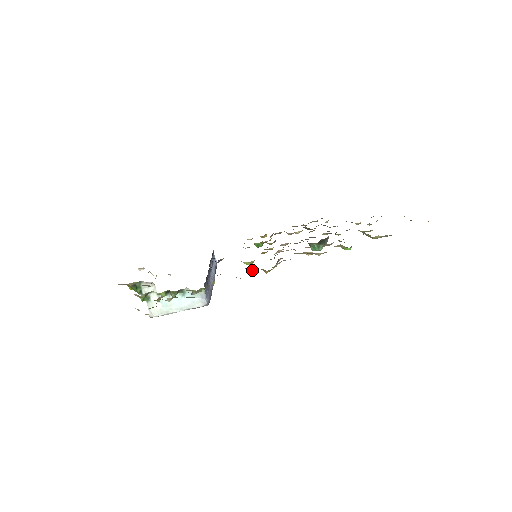
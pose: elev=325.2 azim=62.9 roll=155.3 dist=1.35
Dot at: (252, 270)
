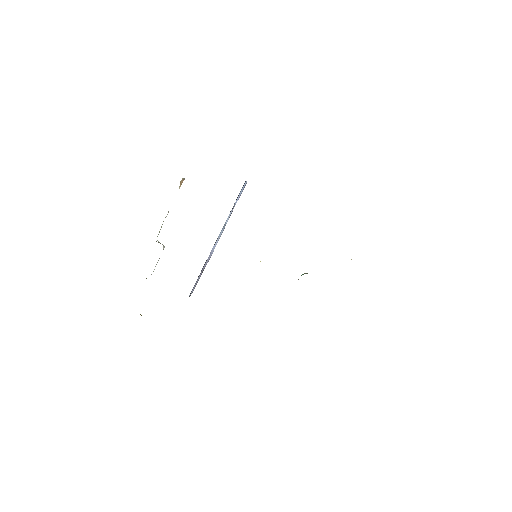
Dot at: occluded
